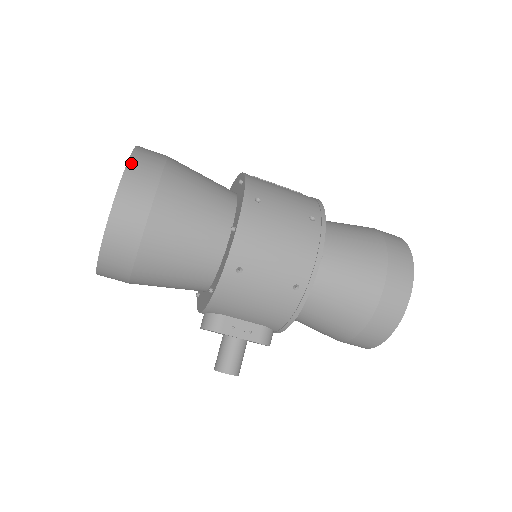
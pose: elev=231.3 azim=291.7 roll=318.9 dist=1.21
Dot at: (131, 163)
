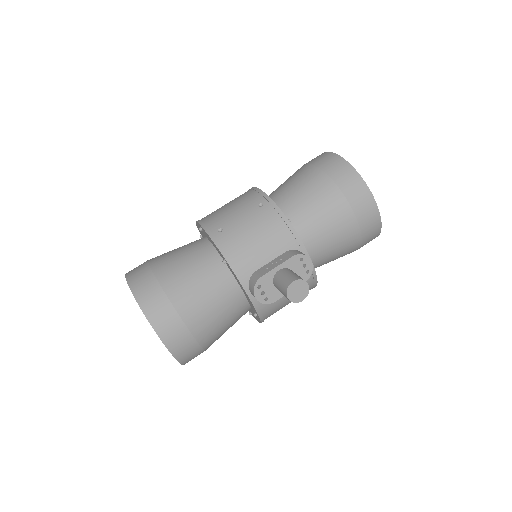
Dot at: occluded
